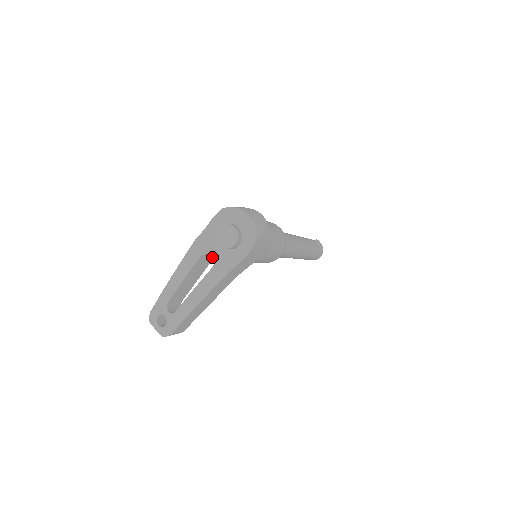
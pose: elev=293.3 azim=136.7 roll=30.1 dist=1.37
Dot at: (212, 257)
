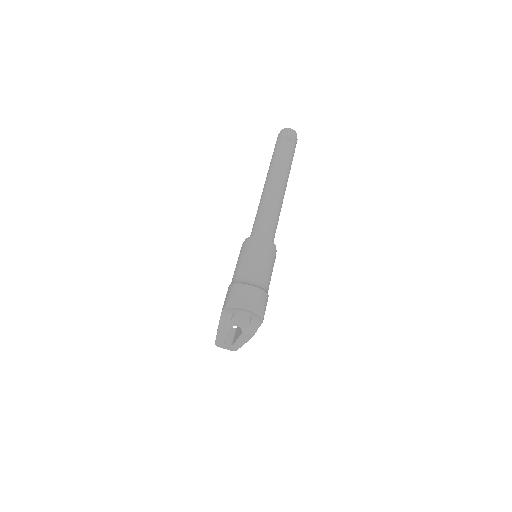
Dot at: occluded
